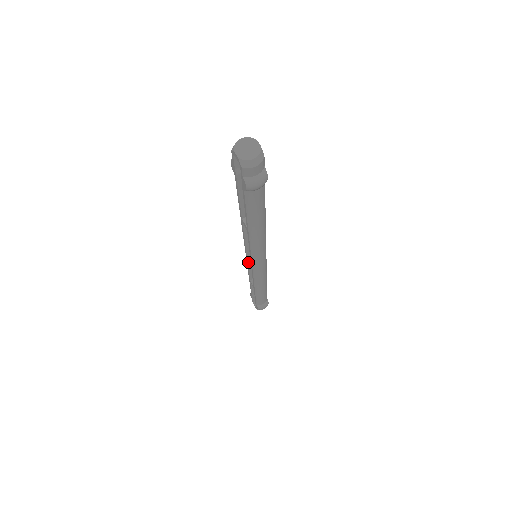
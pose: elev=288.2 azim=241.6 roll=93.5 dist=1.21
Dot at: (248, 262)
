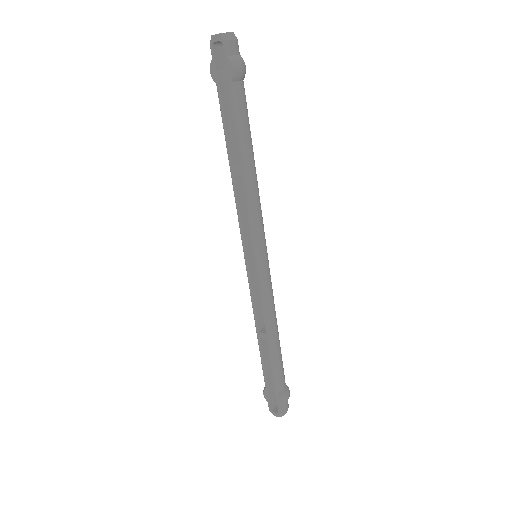
Dot at: (250, 277)
